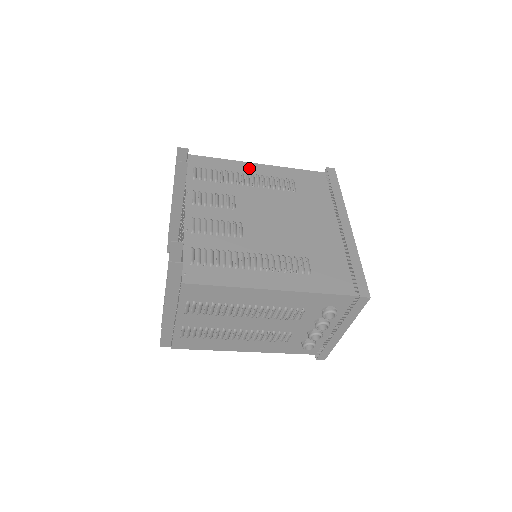
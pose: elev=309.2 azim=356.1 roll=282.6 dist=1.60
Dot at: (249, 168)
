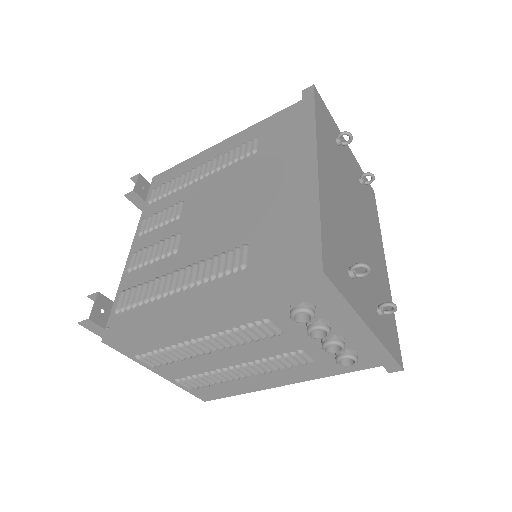
Dot at: (209, 154)
